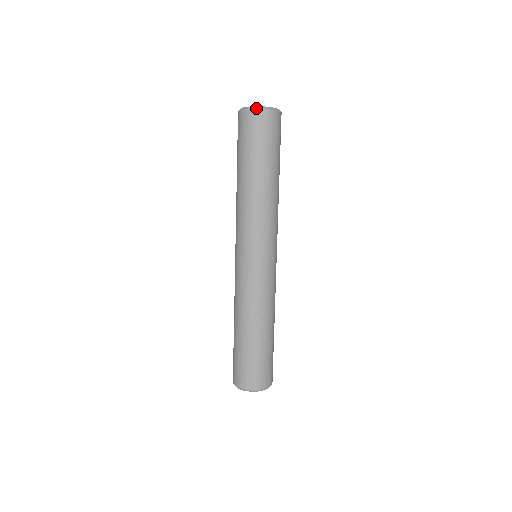
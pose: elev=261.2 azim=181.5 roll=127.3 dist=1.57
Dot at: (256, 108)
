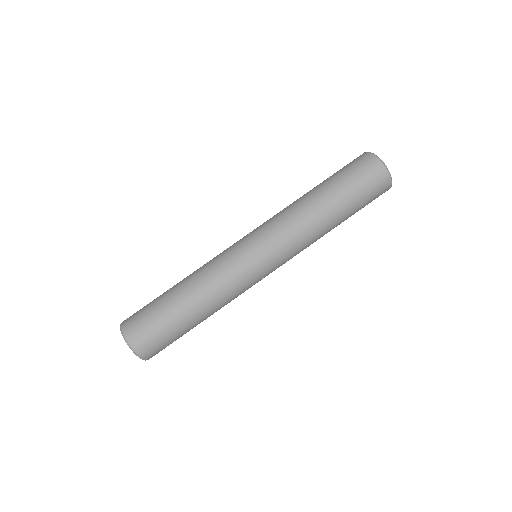
Dot at: (377, 157)
